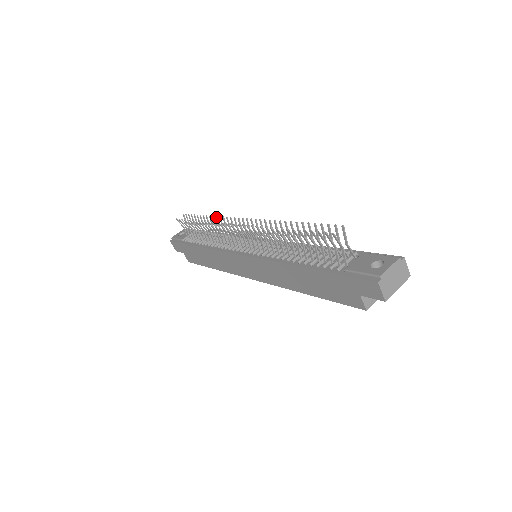
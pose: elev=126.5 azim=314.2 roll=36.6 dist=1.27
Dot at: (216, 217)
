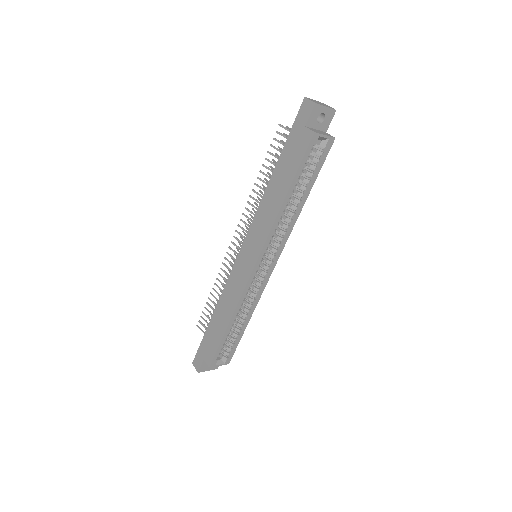
Dot at: occluded
